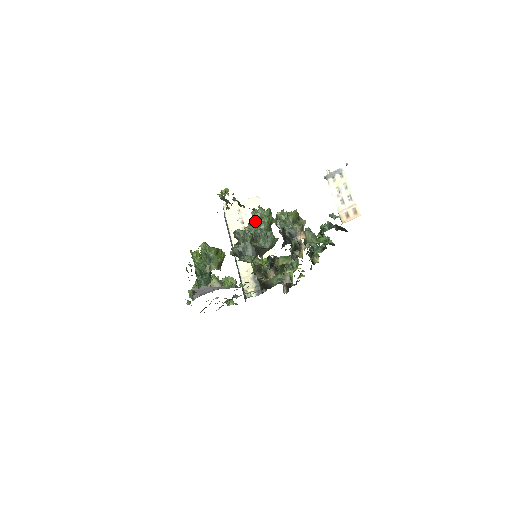
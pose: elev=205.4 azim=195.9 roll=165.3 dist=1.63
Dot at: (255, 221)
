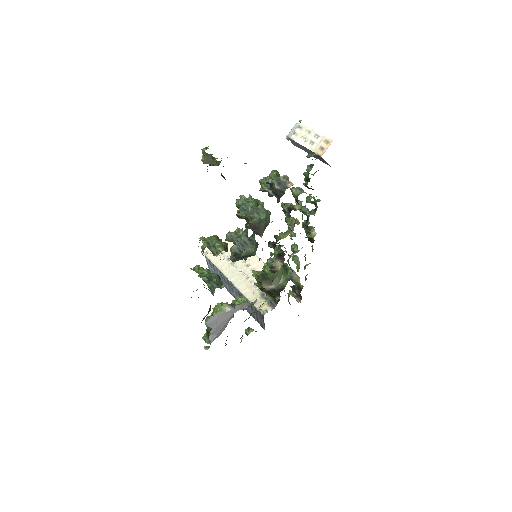
Dot at: occluded
